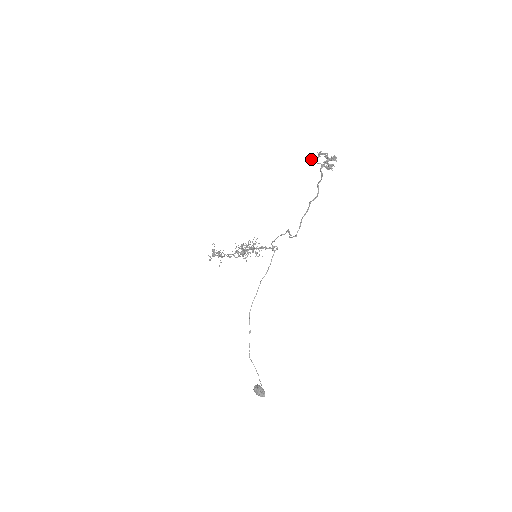
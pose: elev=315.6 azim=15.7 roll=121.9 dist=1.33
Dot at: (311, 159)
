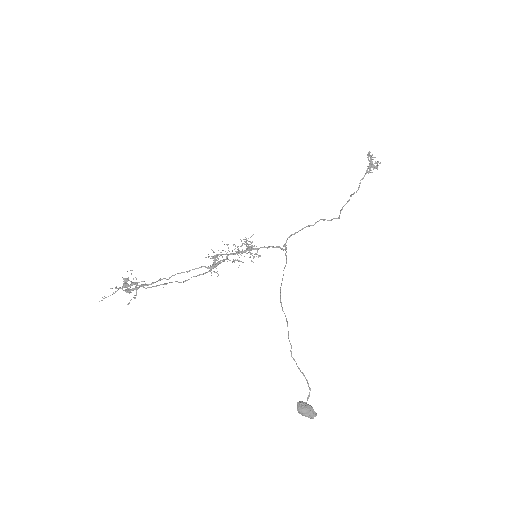
Dot at: occluded
